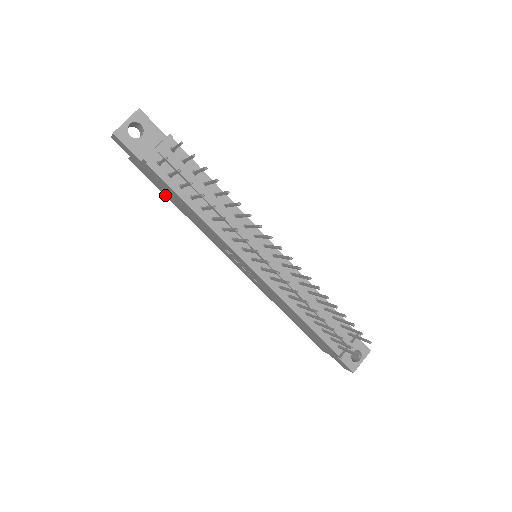
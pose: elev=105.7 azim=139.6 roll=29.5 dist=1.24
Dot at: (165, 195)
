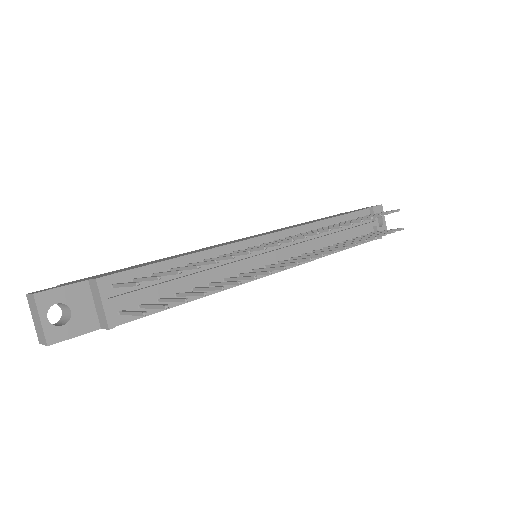
Dot at: occluded
